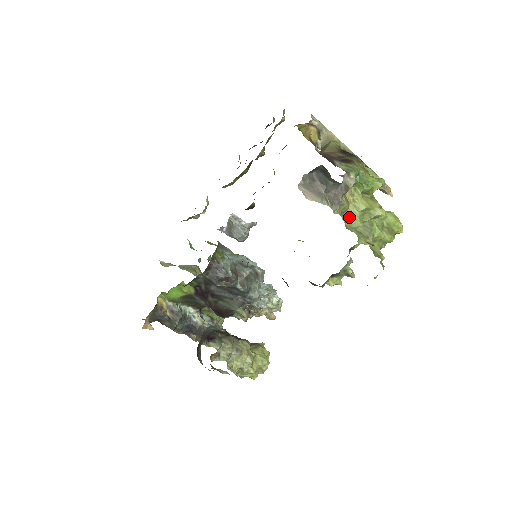
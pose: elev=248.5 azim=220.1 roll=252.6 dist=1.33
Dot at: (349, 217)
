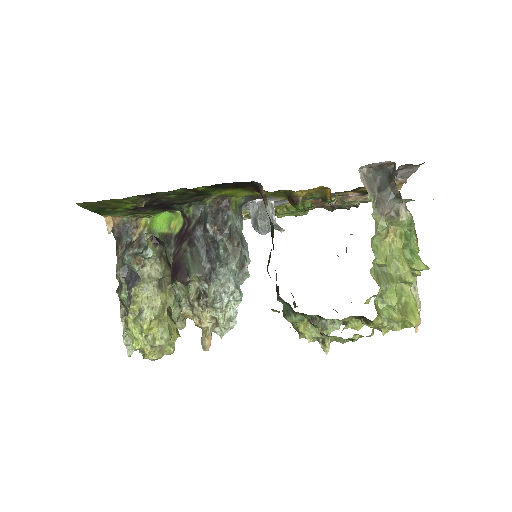
Dot at: (378, 247)
